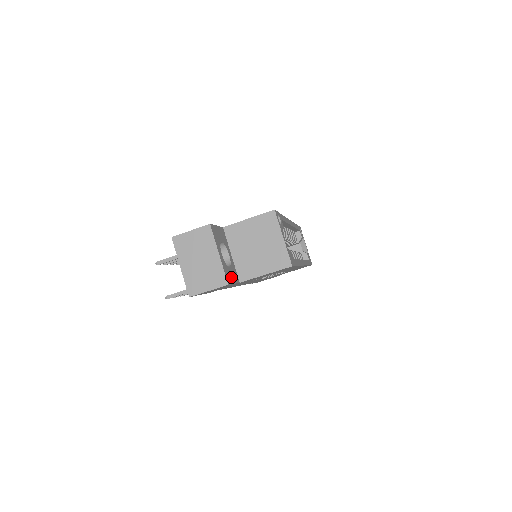
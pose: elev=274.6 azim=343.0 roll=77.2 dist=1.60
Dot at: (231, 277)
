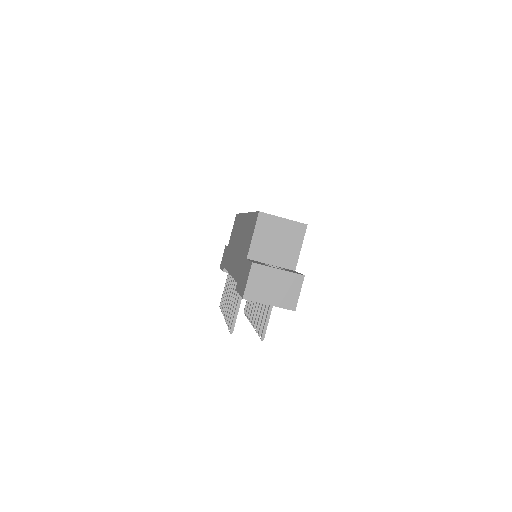
Dot at: (295, 272)
